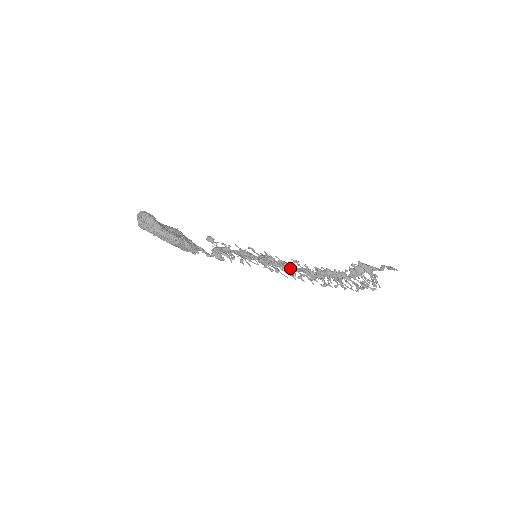
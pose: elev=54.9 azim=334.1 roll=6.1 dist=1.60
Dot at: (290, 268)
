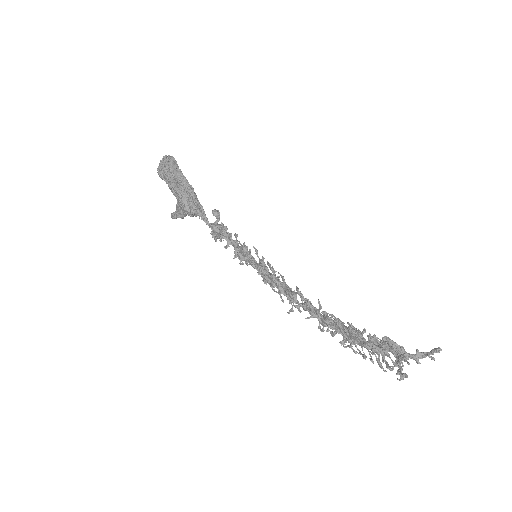
Dot at: occluded
